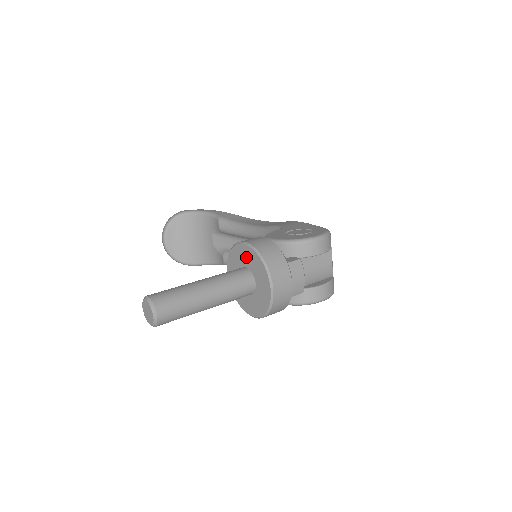
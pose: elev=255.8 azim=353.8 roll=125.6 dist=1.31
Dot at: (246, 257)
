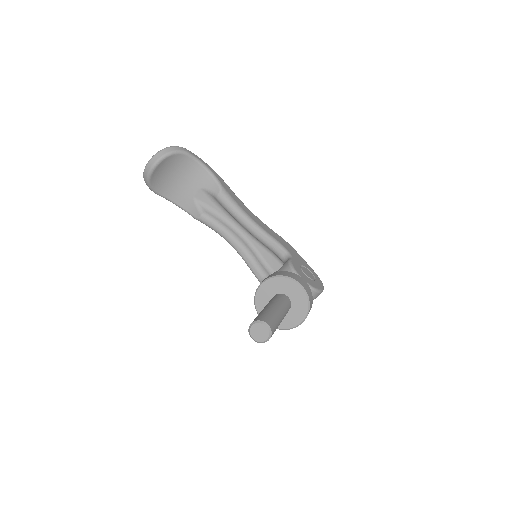
Dot at: (295, 293)
